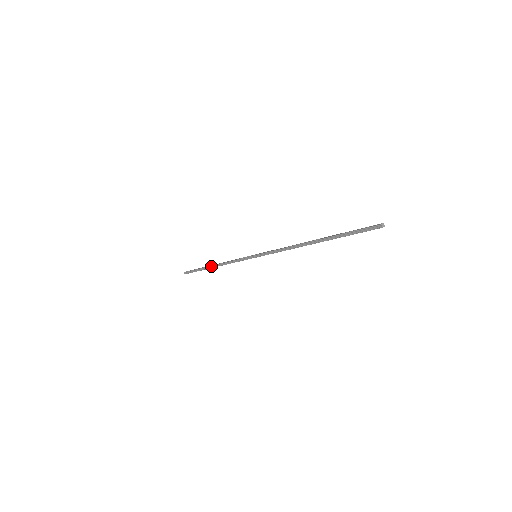
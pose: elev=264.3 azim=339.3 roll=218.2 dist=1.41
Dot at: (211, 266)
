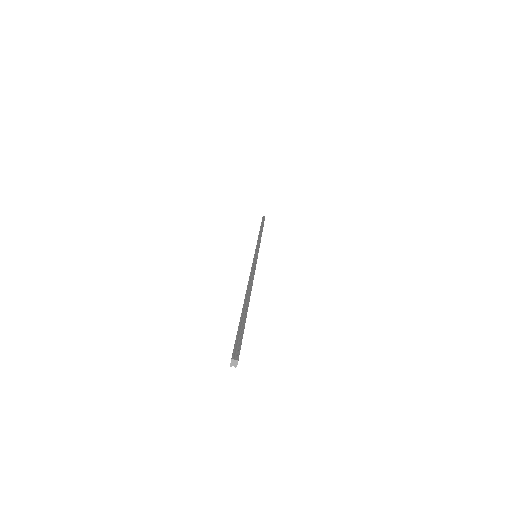
Dot at: occluded
